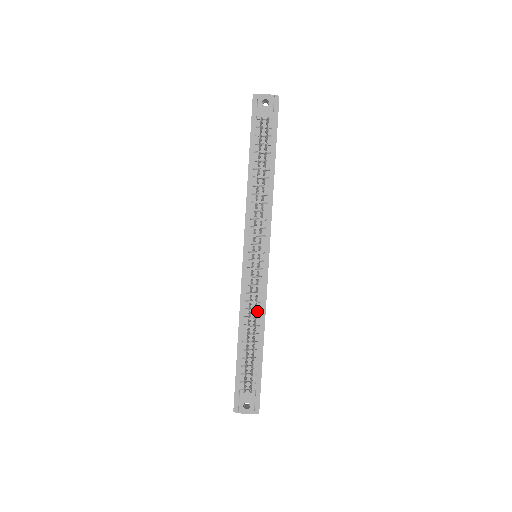
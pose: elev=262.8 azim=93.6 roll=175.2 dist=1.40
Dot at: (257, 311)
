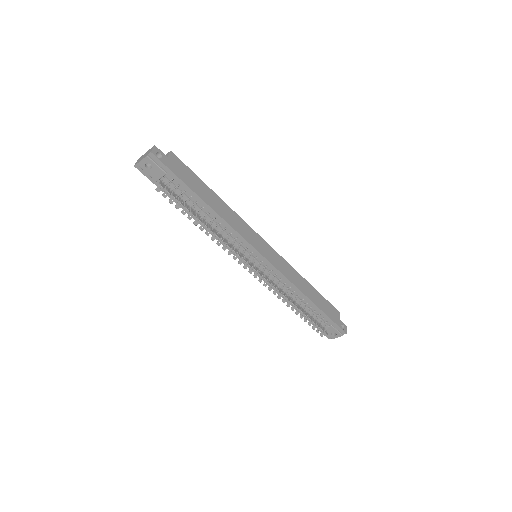
Dot at: (289, 288)
